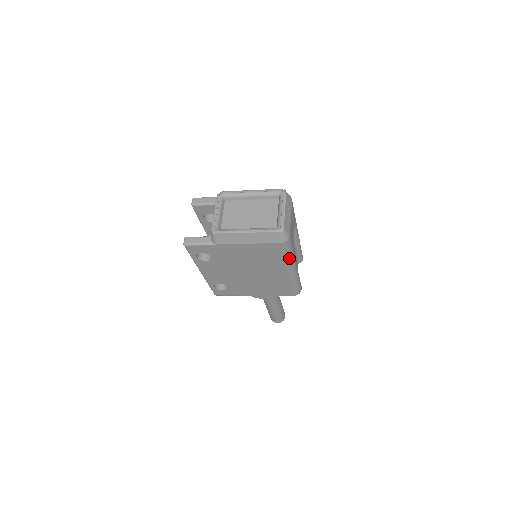
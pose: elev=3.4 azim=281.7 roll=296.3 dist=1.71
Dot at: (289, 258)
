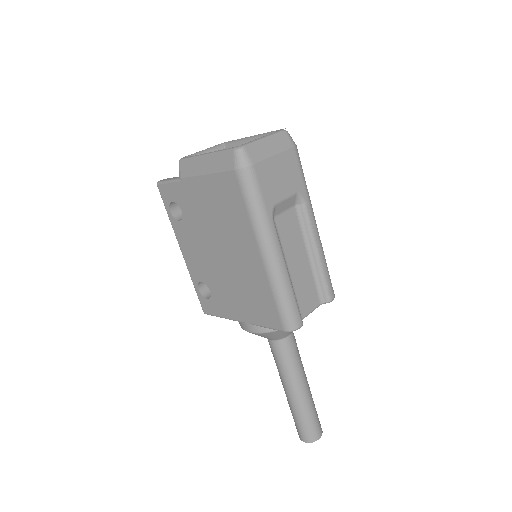
Dot at: (256, 217)
